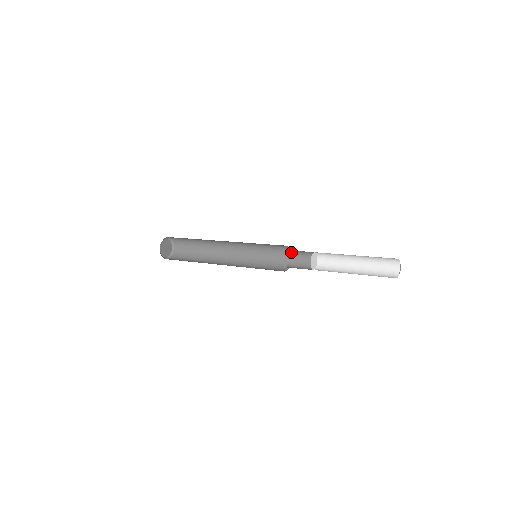
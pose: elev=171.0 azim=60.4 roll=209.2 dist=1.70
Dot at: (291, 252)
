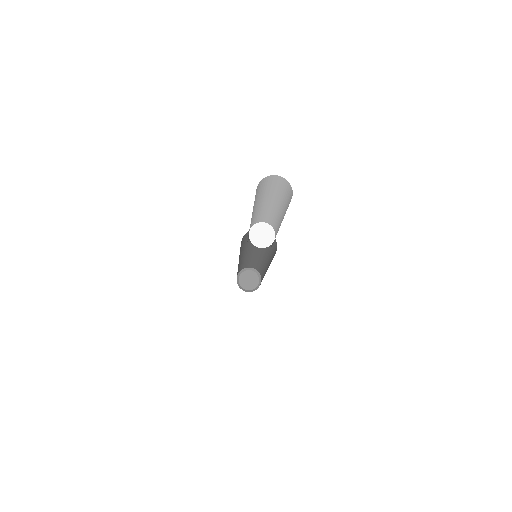
Dot at: occluded
